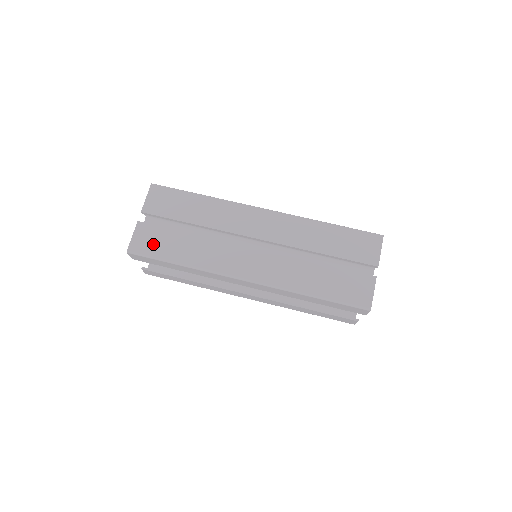
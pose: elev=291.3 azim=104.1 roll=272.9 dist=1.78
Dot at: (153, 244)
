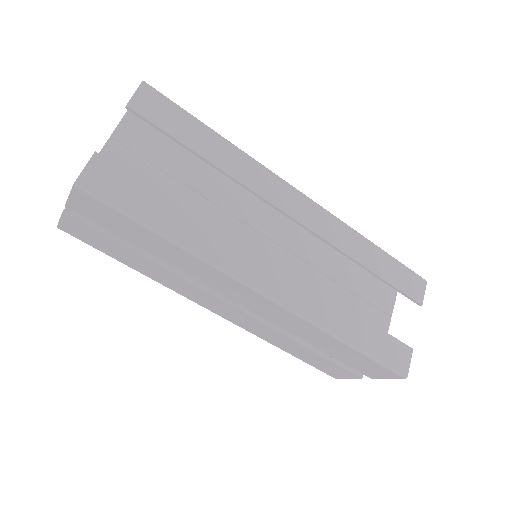
Dot at: (93, 241)
